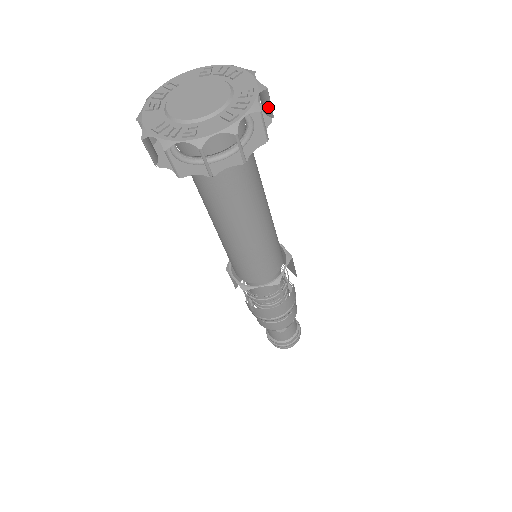
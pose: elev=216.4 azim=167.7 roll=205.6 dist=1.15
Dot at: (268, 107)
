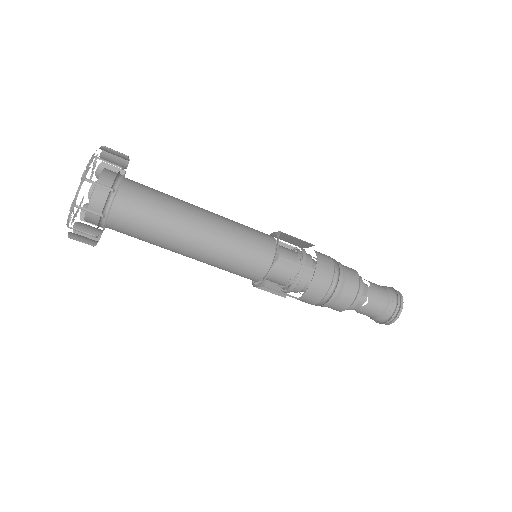
Dot at: (120, 155)
